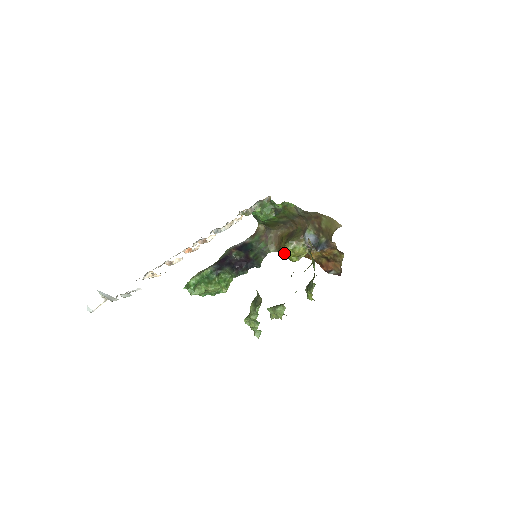
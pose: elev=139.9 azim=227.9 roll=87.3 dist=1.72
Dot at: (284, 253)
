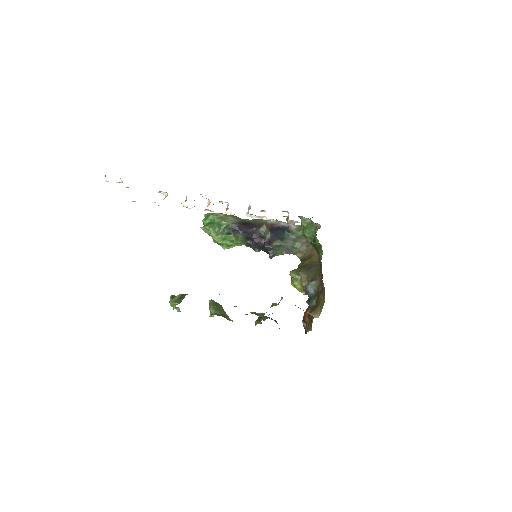
Dot at: occluded
